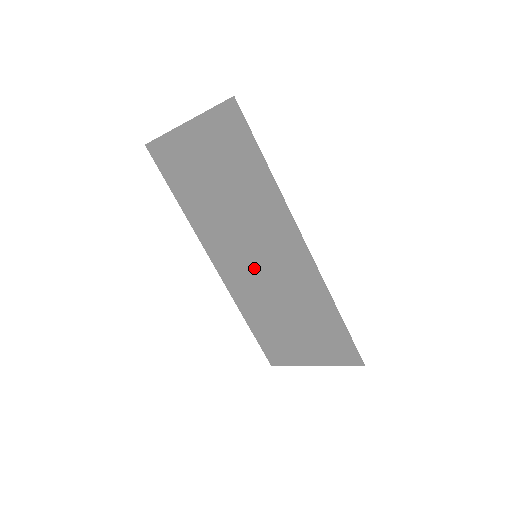
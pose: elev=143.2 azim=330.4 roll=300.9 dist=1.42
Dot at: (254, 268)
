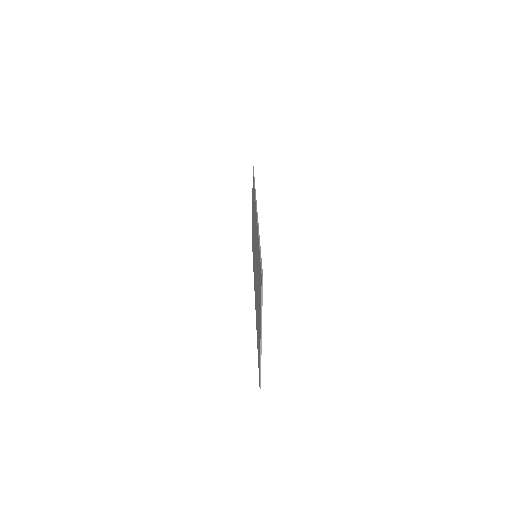
Dot at: occluded
